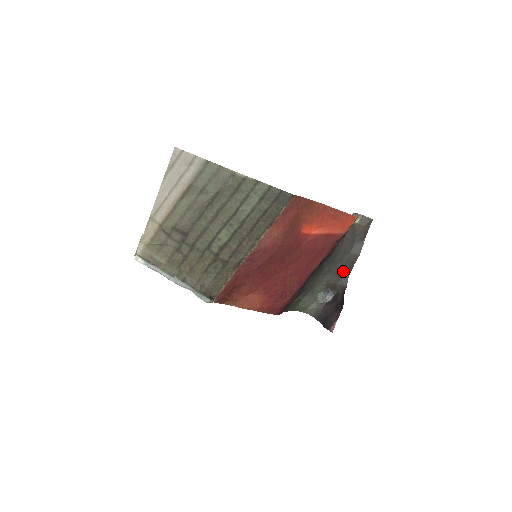
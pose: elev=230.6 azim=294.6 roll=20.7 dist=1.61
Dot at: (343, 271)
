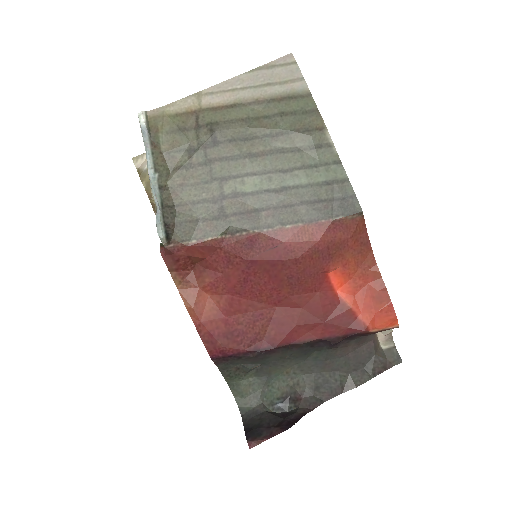
Dot at: (324, 388)
